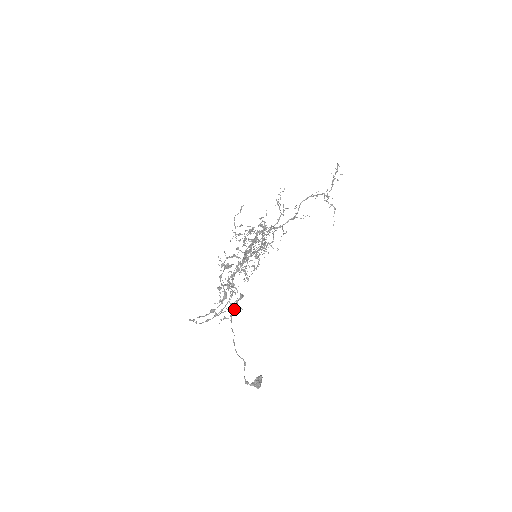
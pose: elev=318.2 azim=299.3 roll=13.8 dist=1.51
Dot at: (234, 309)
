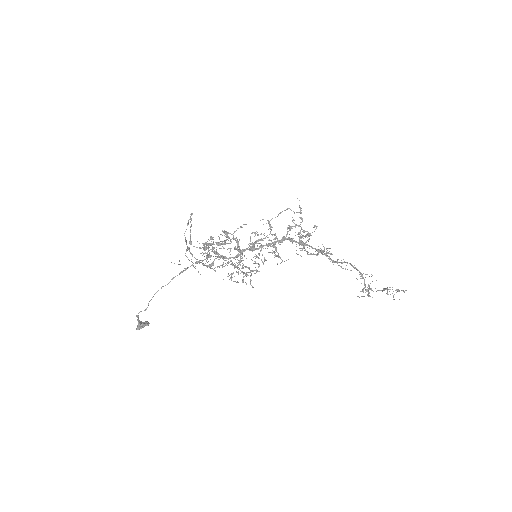
Dot at: occluded
